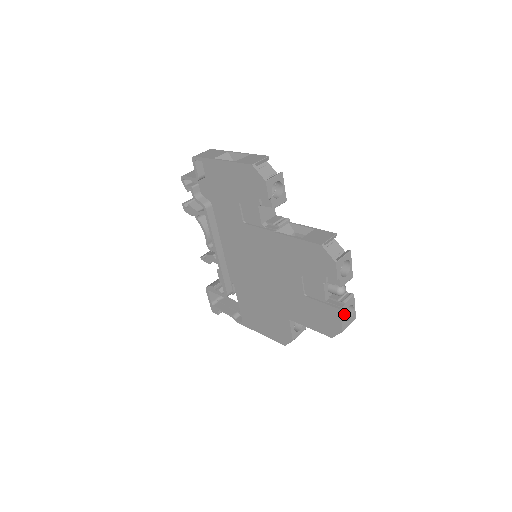
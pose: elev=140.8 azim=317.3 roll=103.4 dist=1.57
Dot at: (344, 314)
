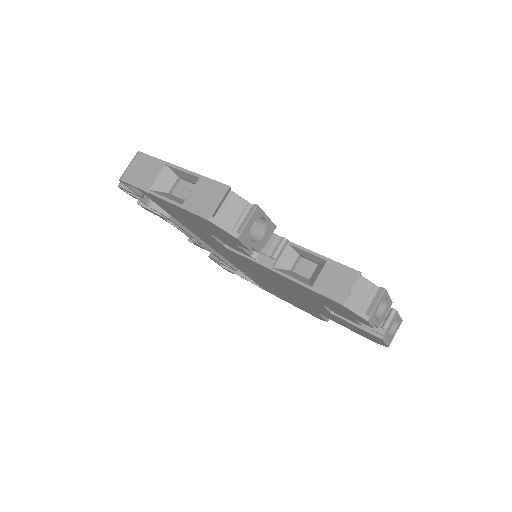
Dot at: (387, 336)
